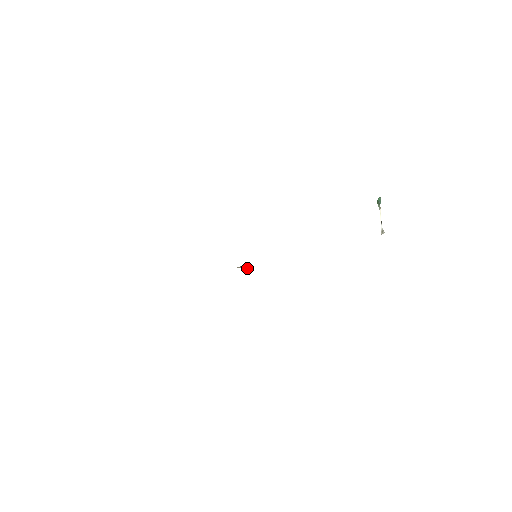
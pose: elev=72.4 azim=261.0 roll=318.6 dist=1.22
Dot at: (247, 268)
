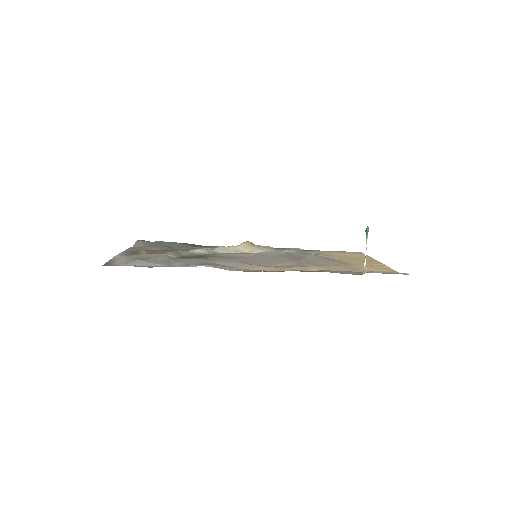
Dot at: (249, 247)
